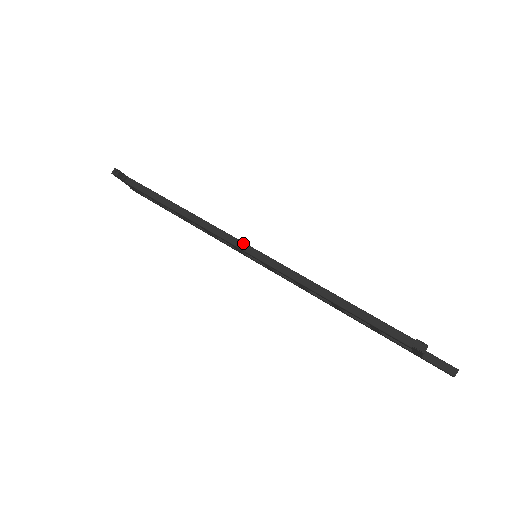
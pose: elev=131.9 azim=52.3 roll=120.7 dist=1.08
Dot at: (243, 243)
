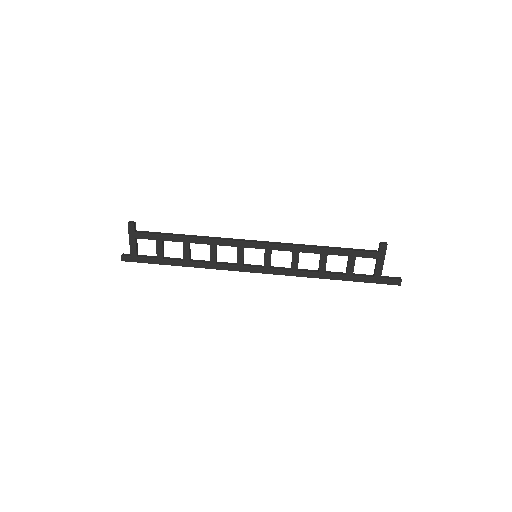
Dot at: (251, 240)
